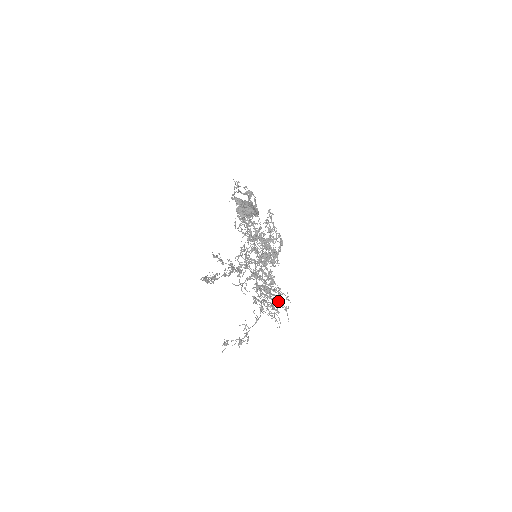
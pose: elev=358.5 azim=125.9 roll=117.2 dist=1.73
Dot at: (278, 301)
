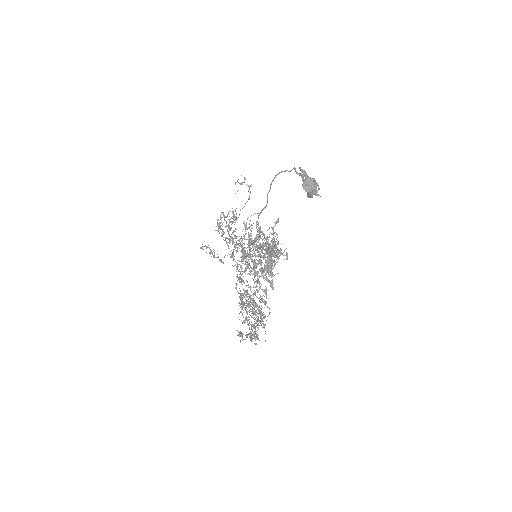
Dot at: occluded
